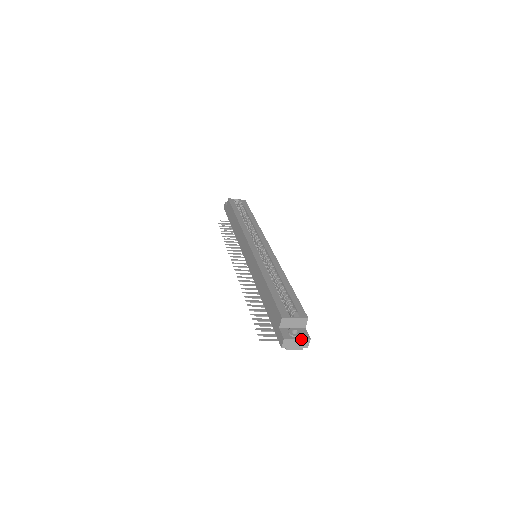
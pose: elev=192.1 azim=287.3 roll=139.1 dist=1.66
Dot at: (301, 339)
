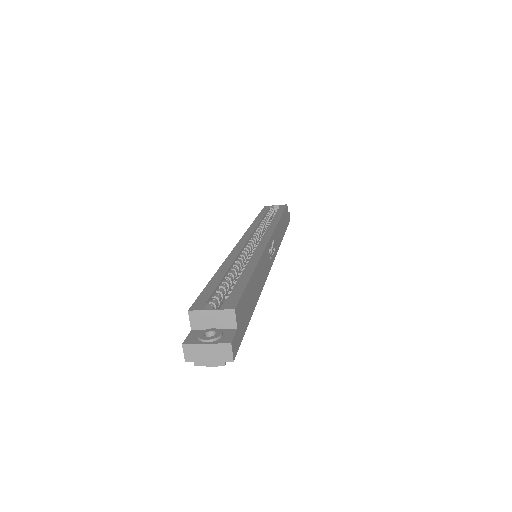
Dot at: (213, 344)
